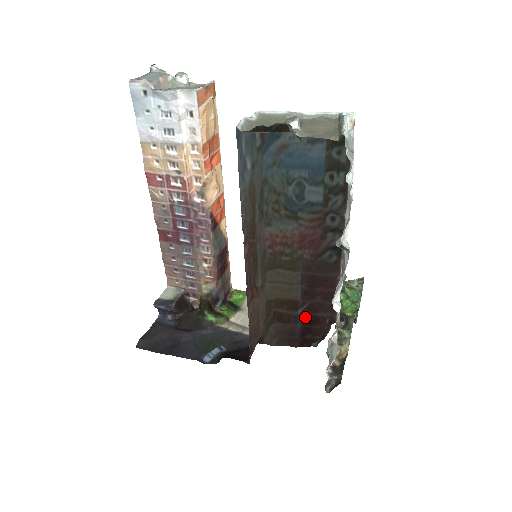
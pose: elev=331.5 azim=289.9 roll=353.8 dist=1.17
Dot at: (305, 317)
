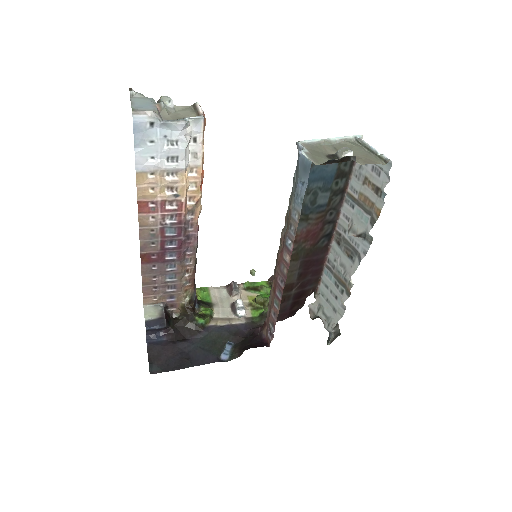
Dot at: (296, 294)
